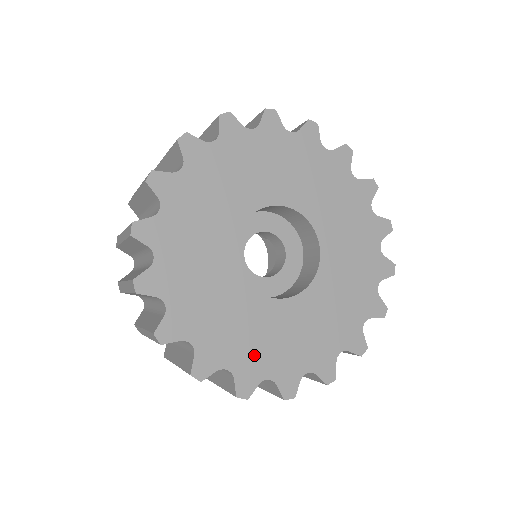
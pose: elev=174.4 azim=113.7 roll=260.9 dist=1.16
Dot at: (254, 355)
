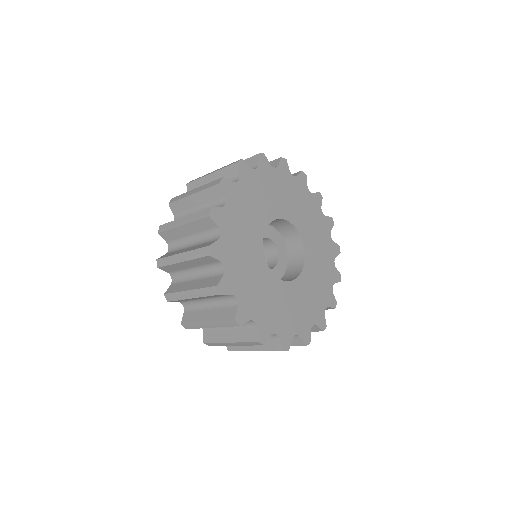
Dot at: (286, 321)
